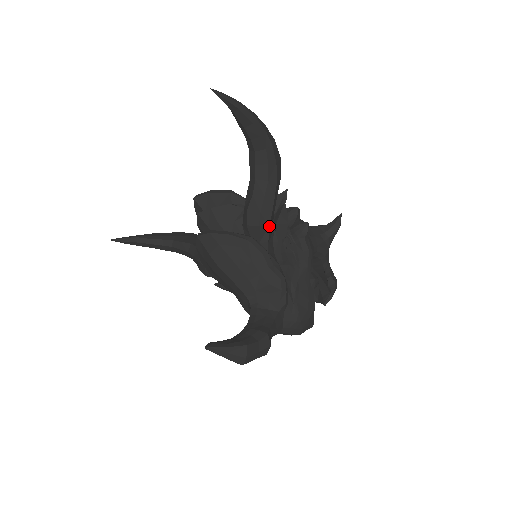
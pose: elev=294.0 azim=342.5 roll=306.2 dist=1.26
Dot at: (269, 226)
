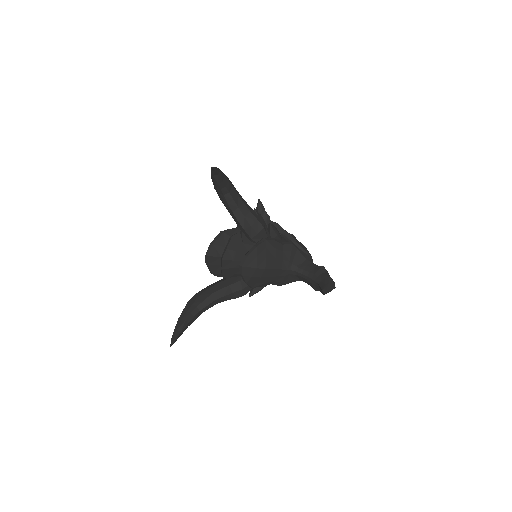
Dot at: (264, 225)
